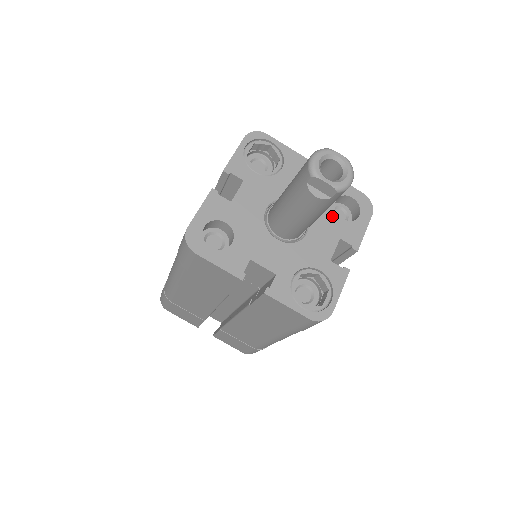
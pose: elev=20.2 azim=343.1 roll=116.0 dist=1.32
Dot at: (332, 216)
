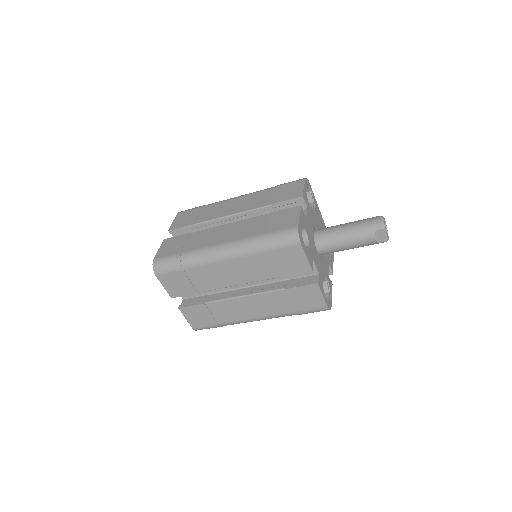
Dot at: occluded
